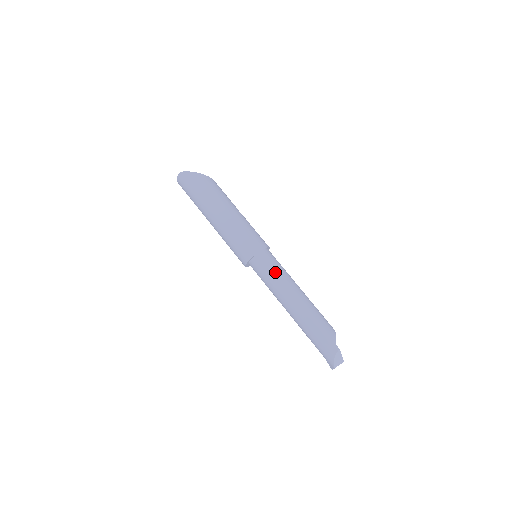
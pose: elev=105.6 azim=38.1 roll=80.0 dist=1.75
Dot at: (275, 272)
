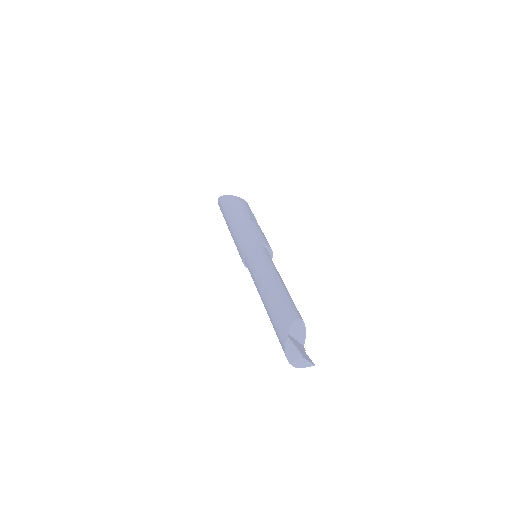
Dot at: (254, 265)
